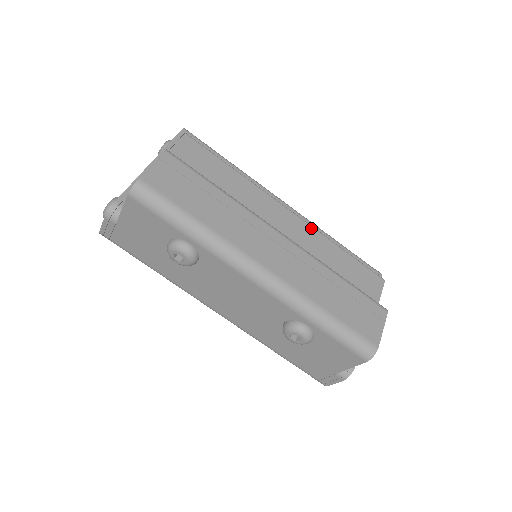
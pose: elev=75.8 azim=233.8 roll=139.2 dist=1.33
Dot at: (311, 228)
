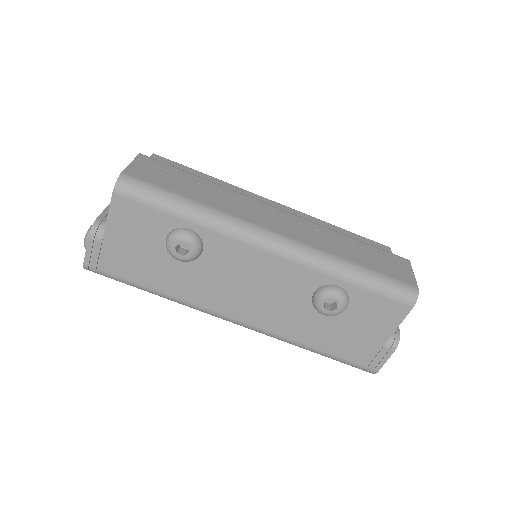
Dot at: (302, 213)
